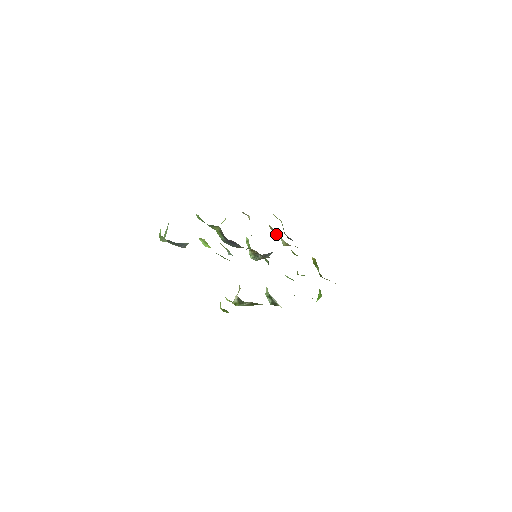
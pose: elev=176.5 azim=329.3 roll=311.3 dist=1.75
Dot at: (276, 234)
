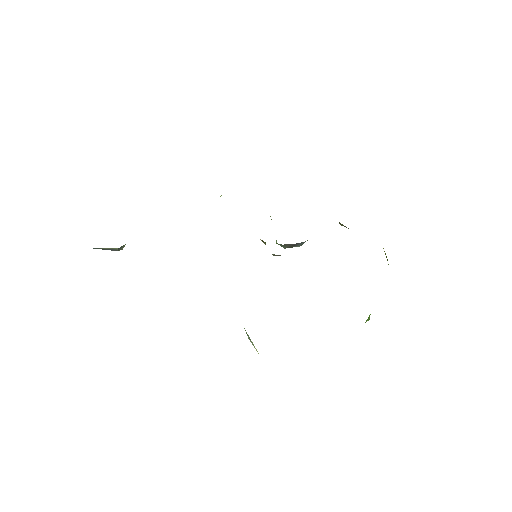
Dot at: occluded
